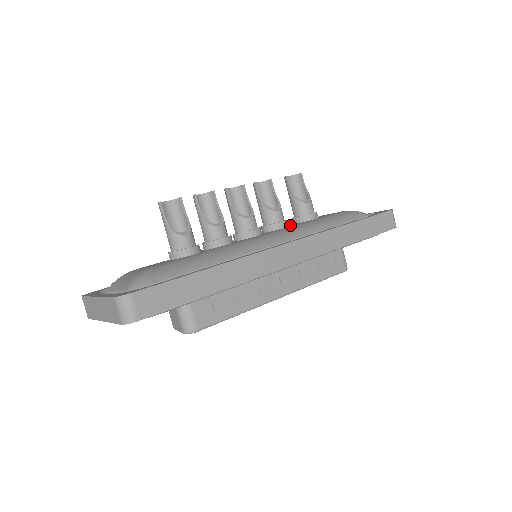
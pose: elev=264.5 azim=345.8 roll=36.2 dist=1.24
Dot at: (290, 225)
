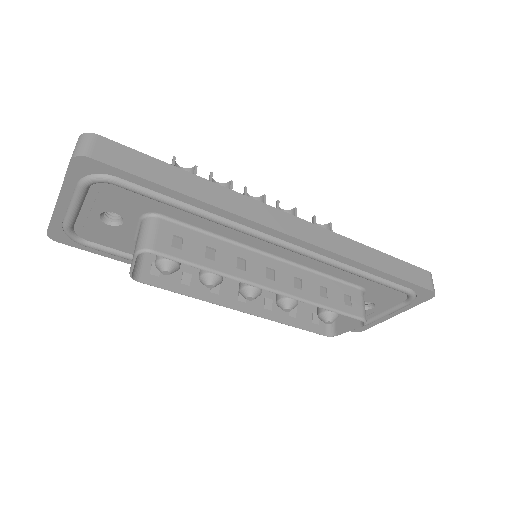
Dot at: occluded
